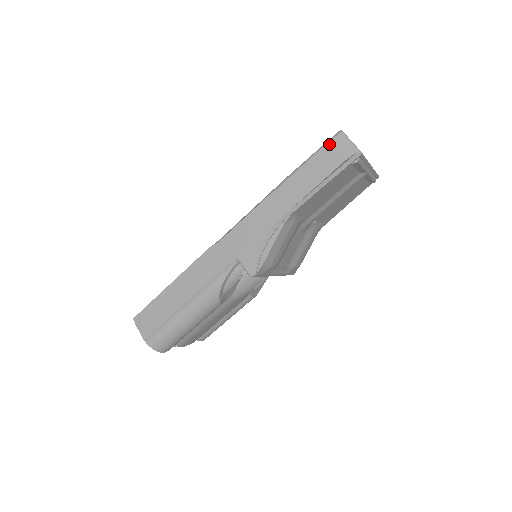
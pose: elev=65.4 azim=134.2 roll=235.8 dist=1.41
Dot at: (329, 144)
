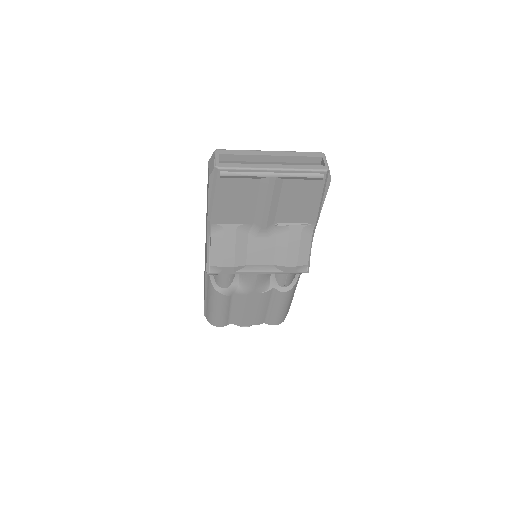
Dot at: (208, 164)
